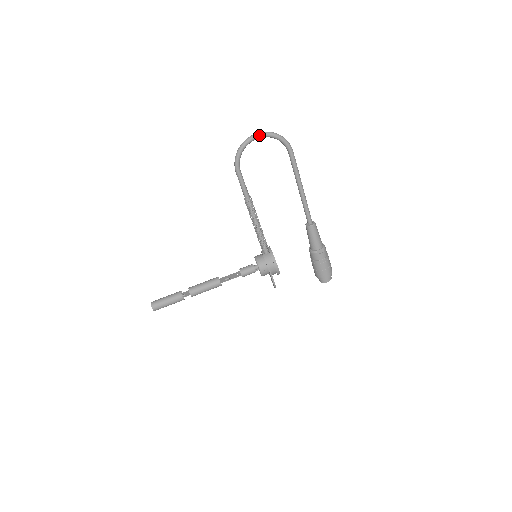
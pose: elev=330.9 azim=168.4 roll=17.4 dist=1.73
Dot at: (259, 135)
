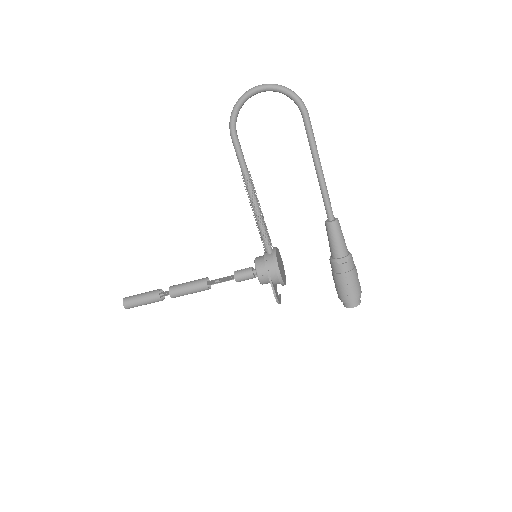
Dot at: (261, 87)
